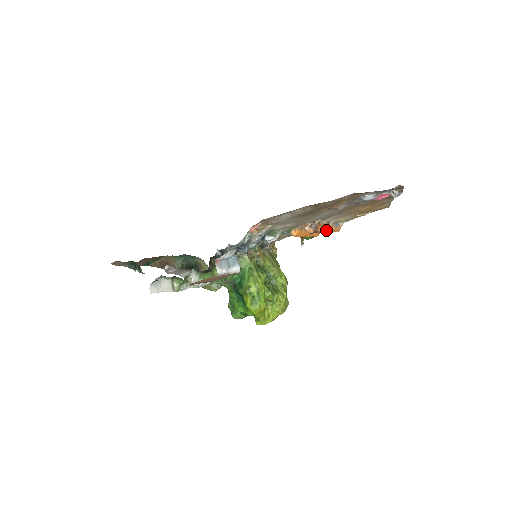
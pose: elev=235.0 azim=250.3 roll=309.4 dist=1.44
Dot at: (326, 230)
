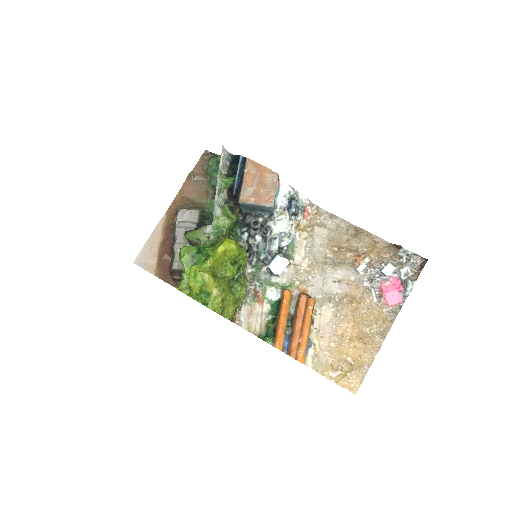
Dot at: (309, 319)
